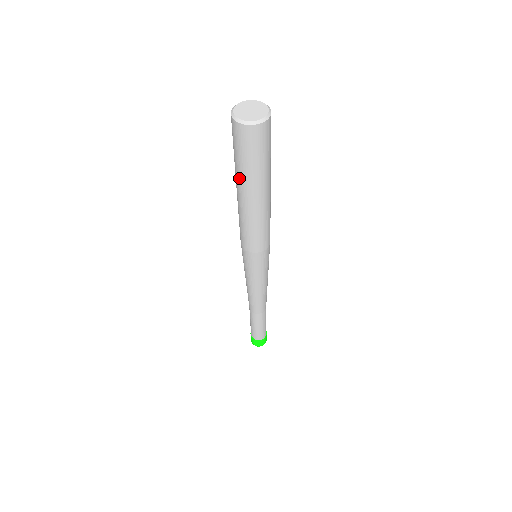
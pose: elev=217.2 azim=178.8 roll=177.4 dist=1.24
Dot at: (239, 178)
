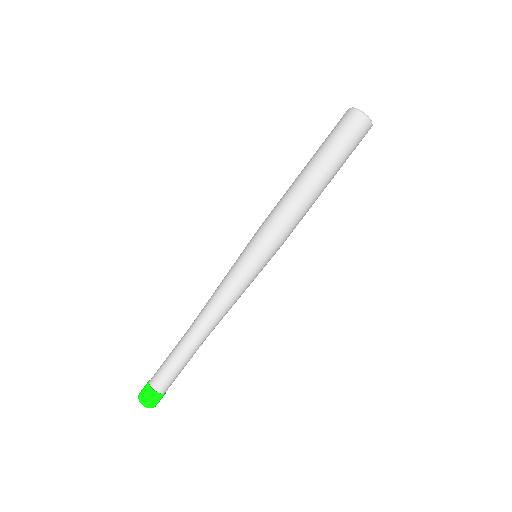
Dot at: (319, 154)
